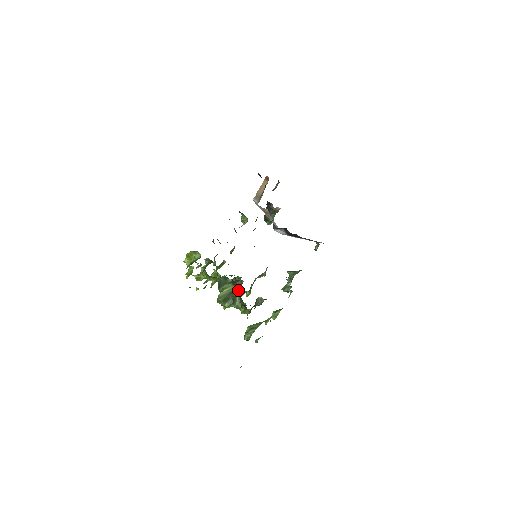
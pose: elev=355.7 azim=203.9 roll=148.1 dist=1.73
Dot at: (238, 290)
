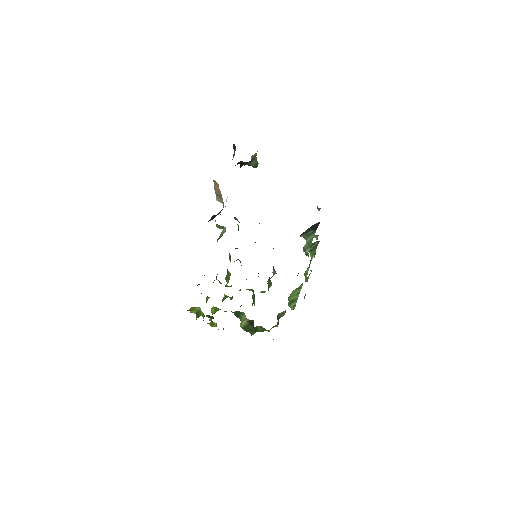
Dot at: occluded
